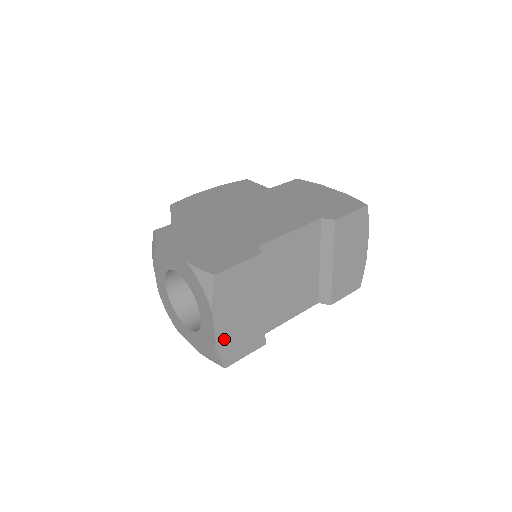
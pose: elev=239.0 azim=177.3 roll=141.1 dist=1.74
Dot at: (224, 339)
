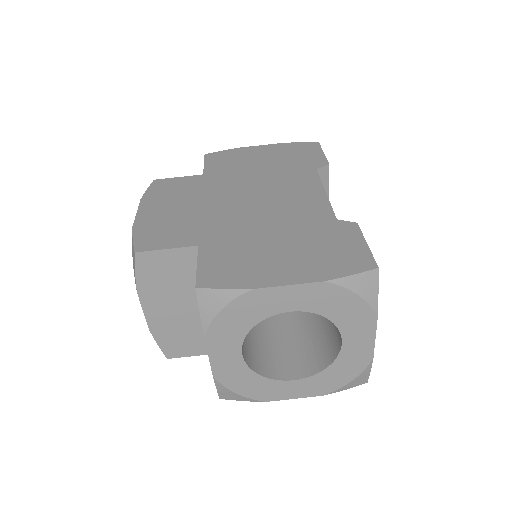
Dot at: occluded
